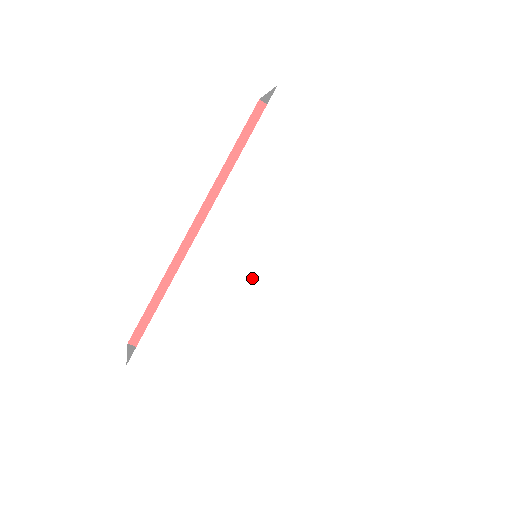
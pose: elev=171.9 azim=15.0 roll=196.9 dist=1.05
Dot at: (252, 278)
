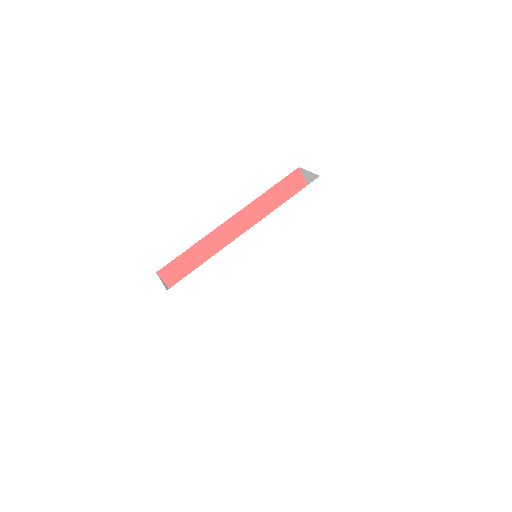
Dot at: (254, 270)
